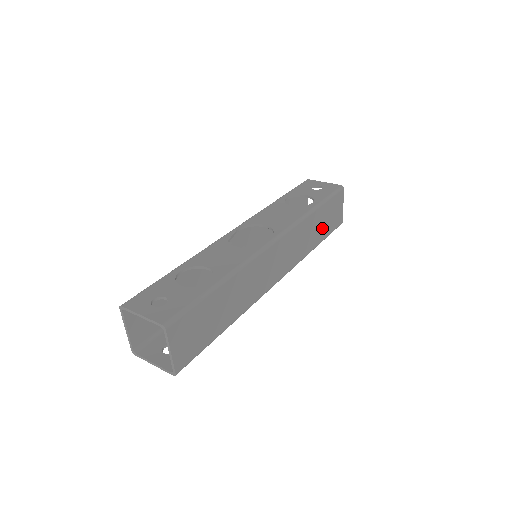
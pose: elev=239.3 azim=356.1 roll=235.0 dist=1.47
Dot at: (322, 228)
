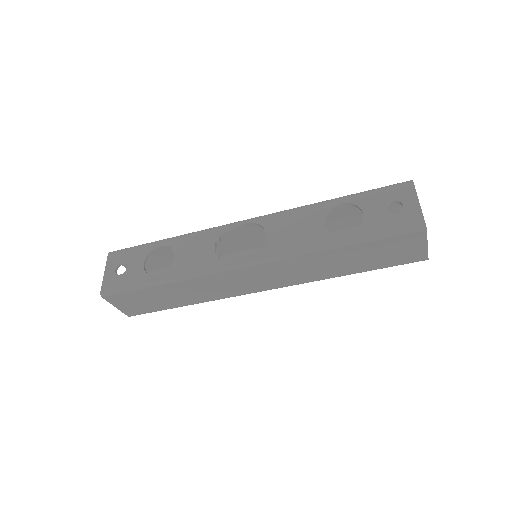
Dot at: (362, 262)
